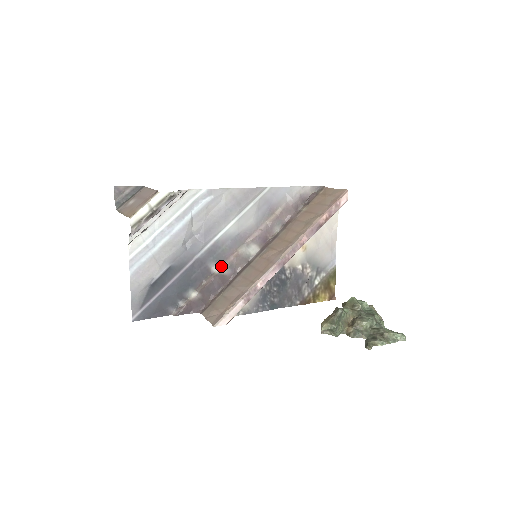
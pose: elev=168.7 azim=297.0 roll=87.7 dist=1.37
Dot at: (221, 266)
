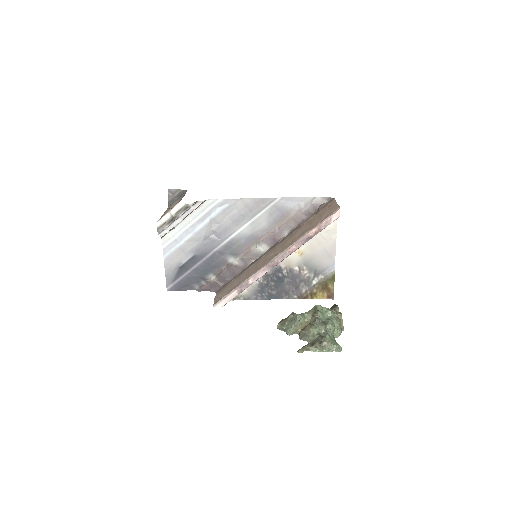
Dot at: (236, 258)
